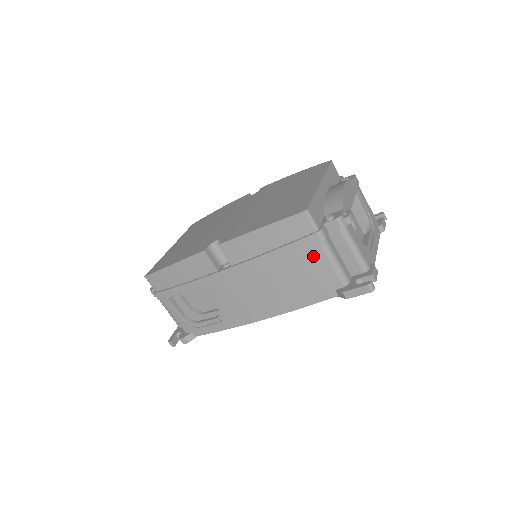
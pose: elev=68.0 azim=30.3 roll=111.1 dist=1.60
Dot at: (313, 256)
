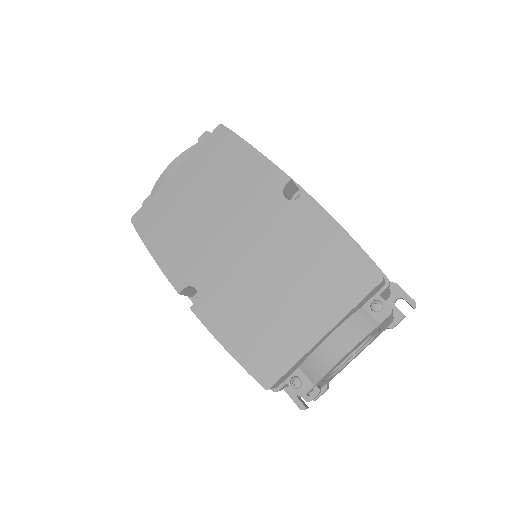
Dot at: occluded
